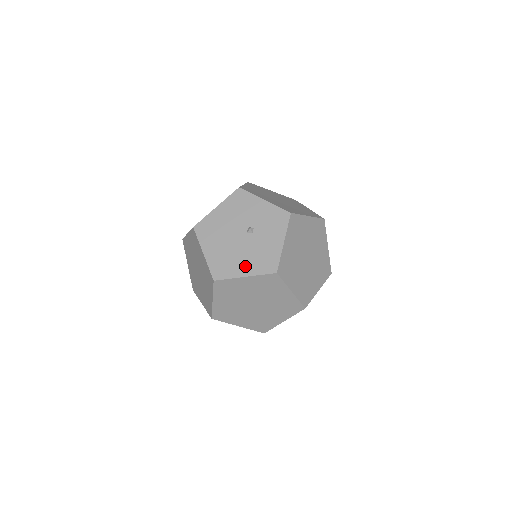
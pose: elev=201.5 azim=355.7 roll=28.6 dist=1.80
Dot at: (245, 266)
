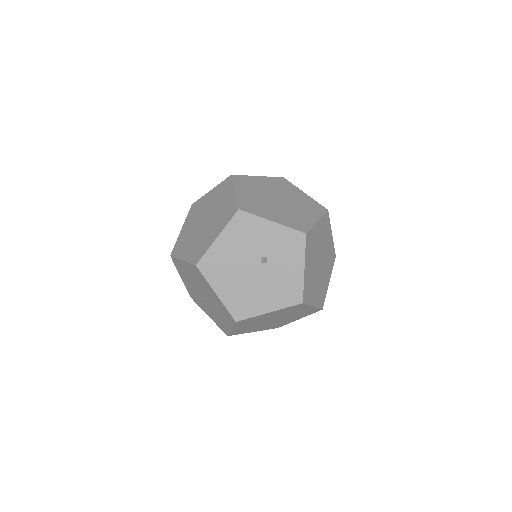
Dot at: (267, 301)
